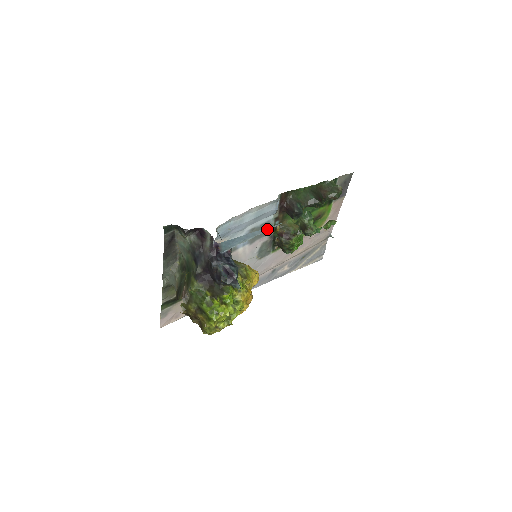
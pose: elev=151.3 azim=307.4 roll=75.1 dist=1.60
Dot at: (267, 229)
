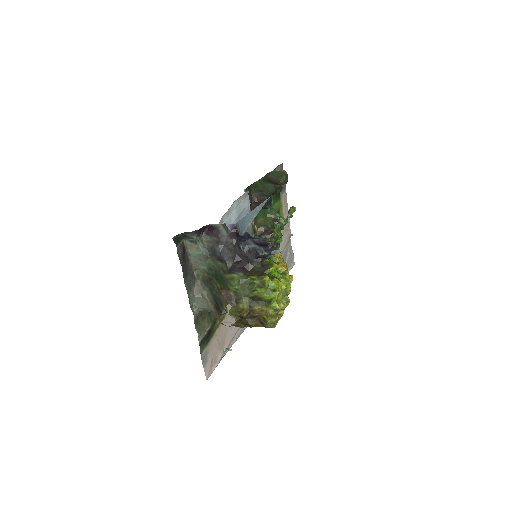
Dot at: (262, 204)
